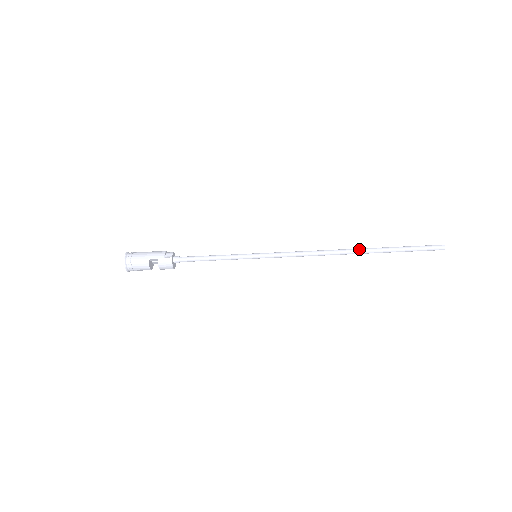
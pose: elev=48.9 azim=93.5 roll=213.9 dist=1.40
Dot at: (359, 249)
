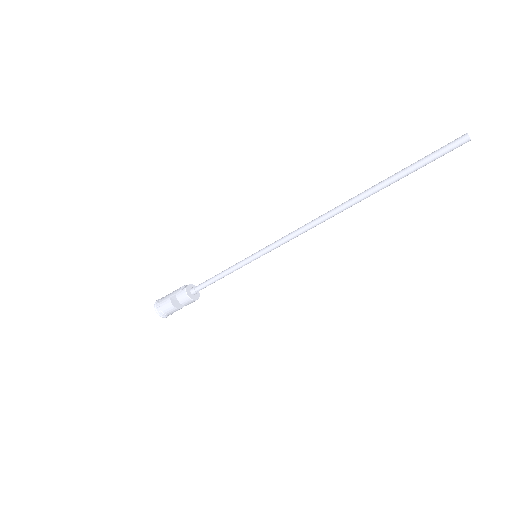
Dot at: (355, 196)
